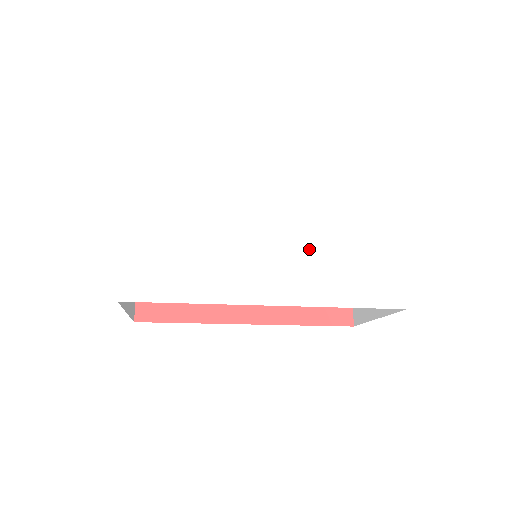
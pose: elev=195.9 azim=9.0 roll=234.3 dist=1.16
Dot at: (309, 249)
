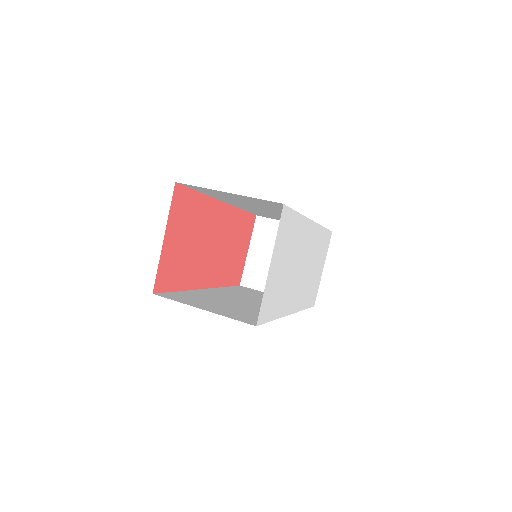
Dot at: (308, 275)
